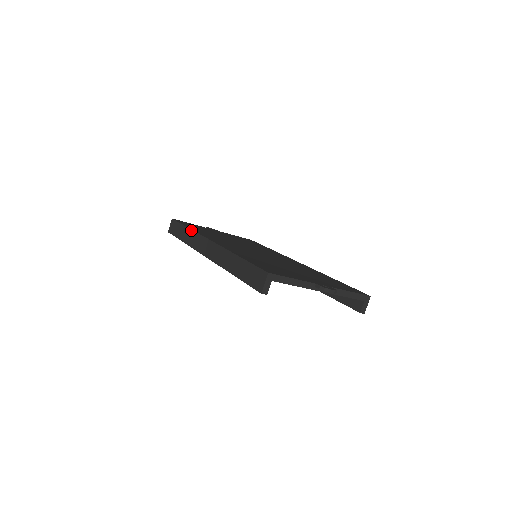
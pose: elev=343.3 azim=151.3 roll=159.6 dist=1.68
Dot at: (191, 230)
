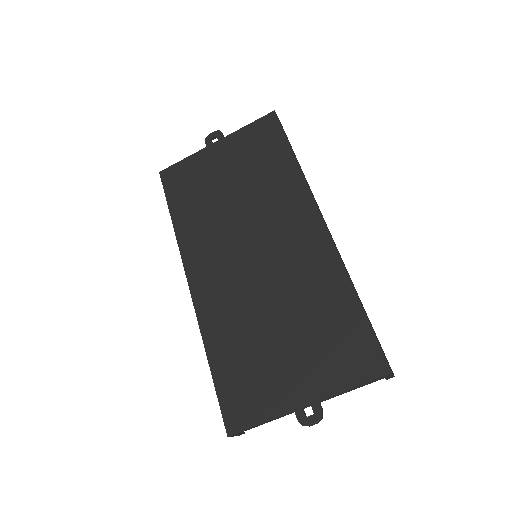
Dot at: (175, 233)
